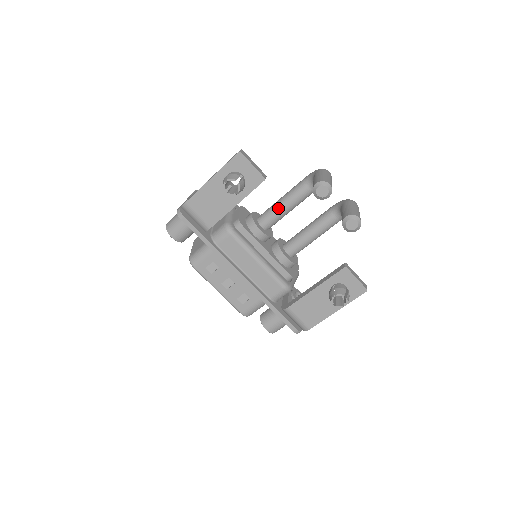
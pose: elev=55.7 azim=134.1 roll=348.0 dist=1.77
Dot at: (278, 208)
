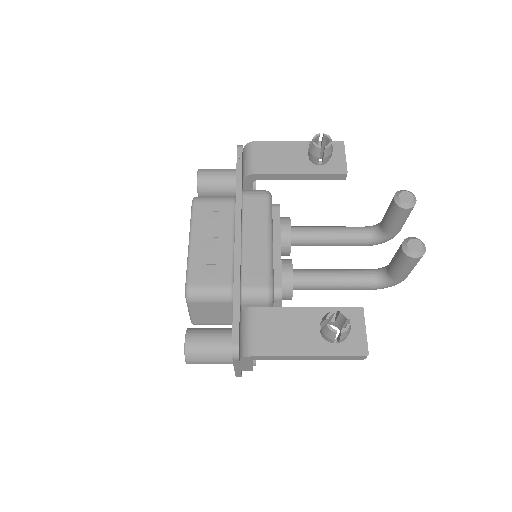
Dot at: (322, 228)
